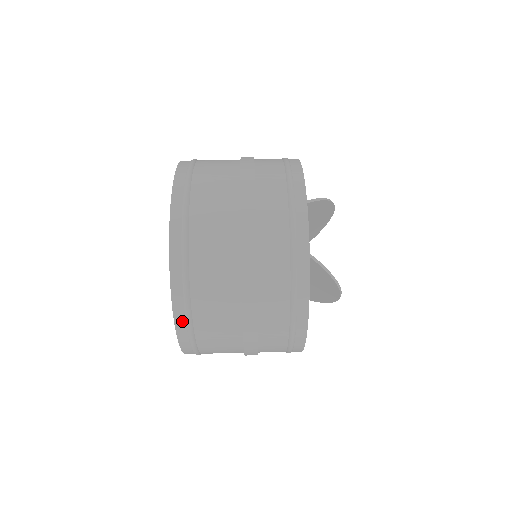
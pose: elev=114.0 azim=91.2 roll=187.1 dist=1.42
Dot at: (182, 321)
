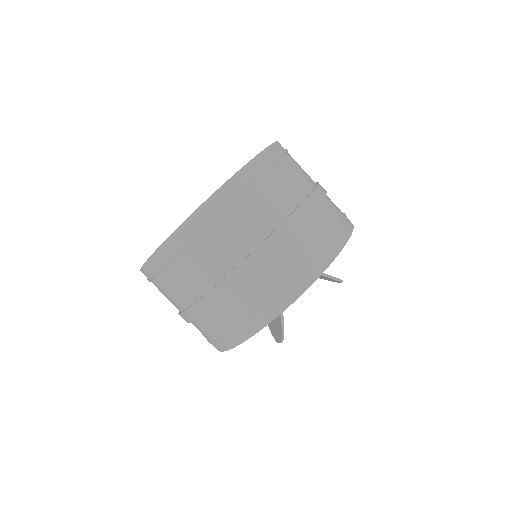
Dot at: (156, 262)
